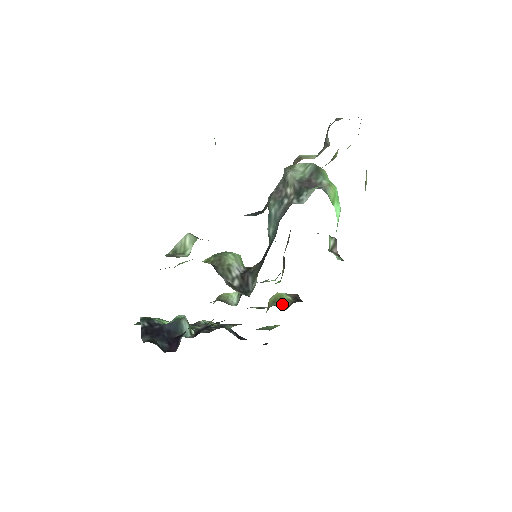
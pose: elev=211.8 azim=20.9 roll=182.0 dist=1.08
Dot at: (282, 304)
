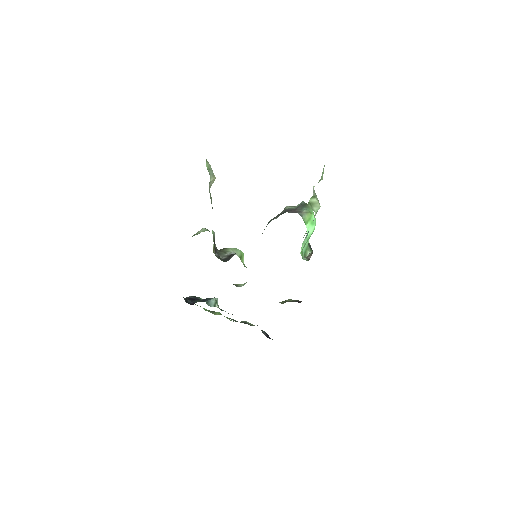
Dot at: (283, 302)
